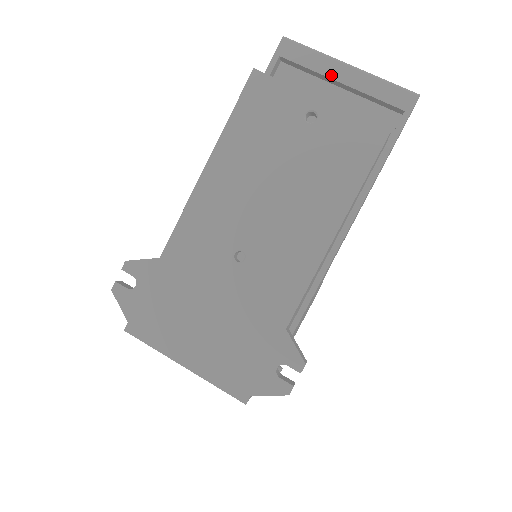
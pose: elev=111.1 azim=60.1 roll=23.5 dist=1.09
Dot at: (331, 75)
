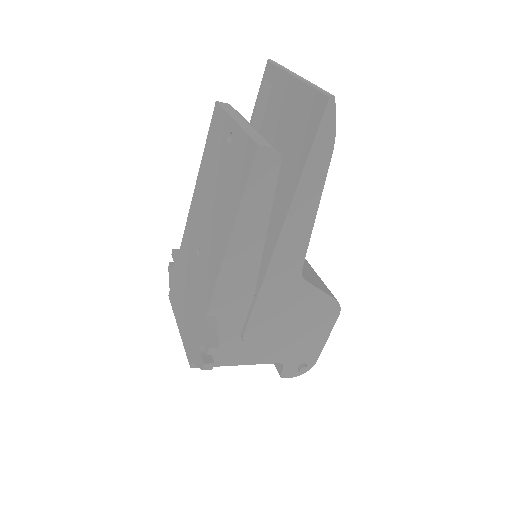
Dot at: (285, 89)
